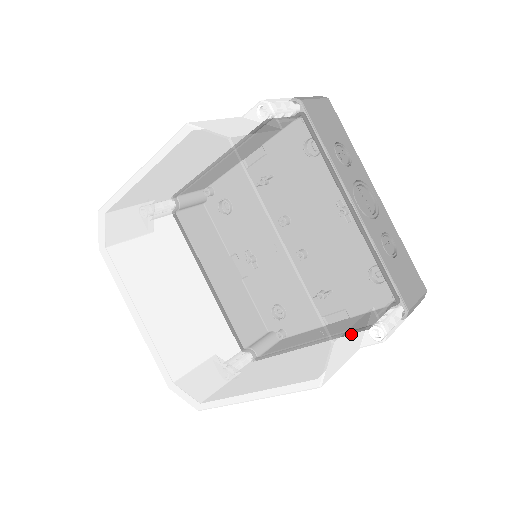
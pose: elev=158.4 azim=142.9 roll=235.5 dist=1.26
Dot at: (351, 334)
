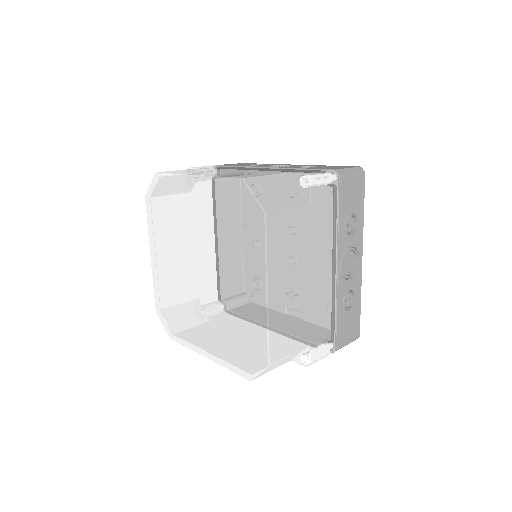
Dot at: occluded
